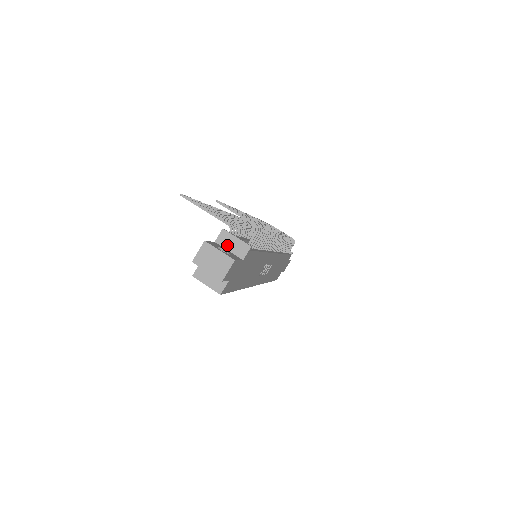
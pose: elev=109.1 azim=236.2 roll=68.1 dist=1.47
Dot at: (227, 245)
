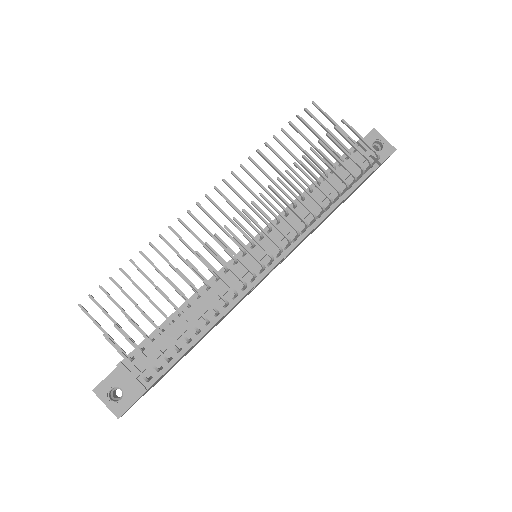
Dot at: occluded
